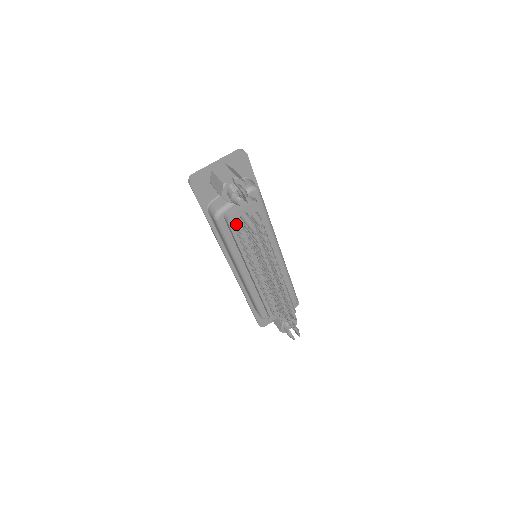
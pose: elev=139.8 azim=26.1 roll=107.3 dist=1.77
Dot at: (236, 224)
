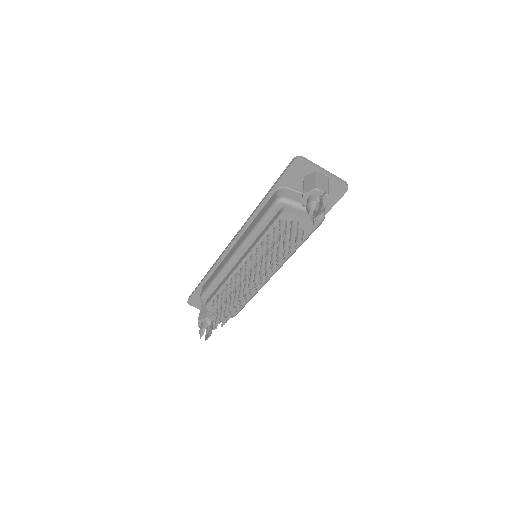
Dot at: (284, 221)
